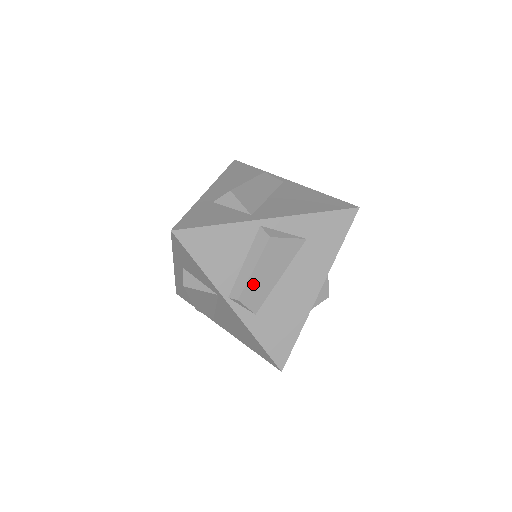
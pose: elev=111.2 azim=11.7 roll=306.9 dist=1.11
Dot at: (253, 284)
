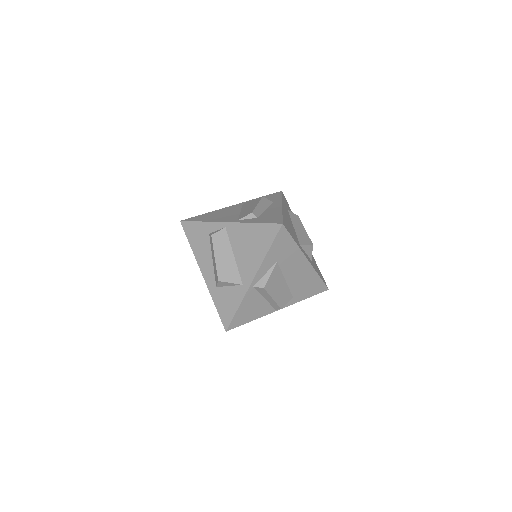
Dot at: (279, 299)
